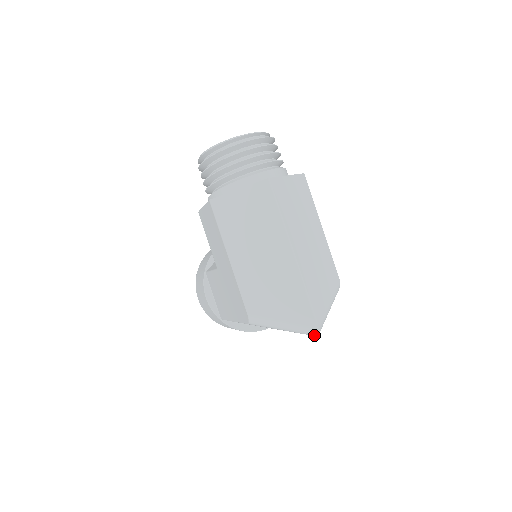
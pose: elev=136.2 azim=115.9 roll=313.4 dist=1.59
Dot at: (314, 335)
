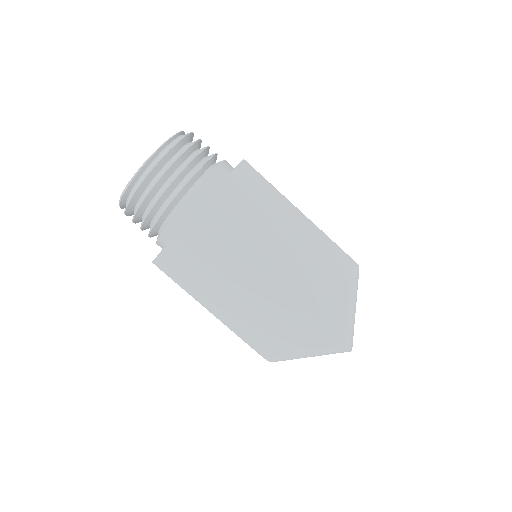
Dot at: (347, 351)
